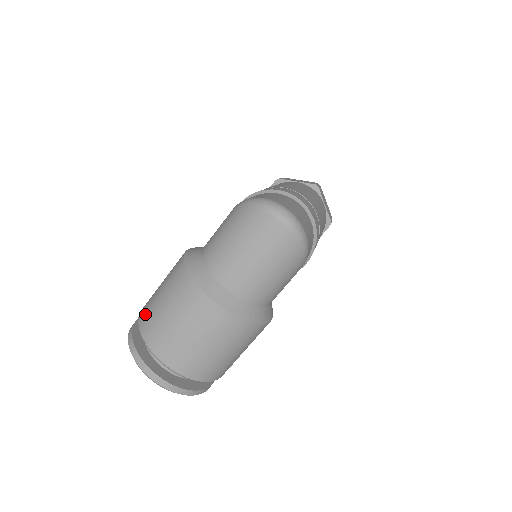
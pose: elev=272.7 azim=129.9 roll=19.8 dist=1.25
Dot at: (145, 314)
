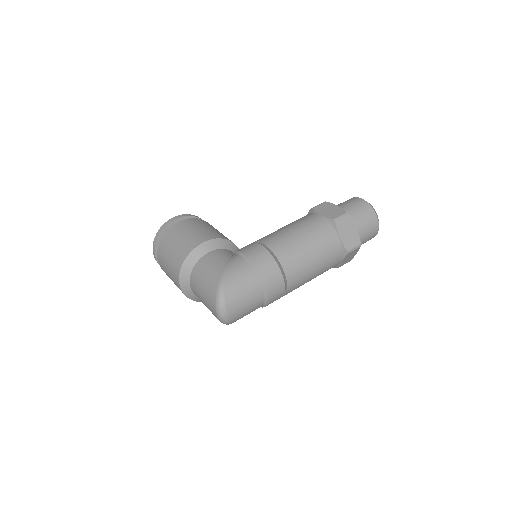
Dot at: (167, 238)
